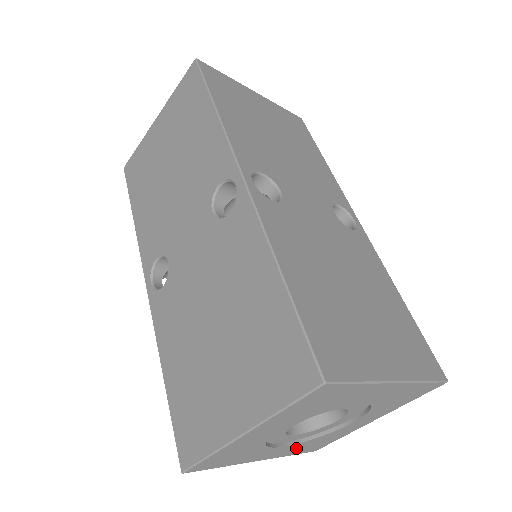
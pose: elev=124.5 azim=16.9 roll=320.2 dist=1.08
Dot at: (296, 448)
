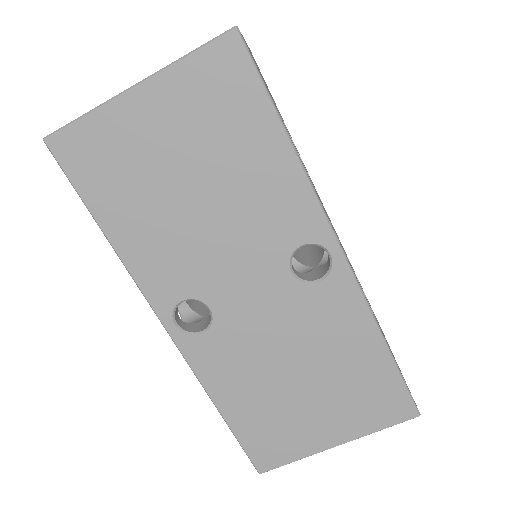
Dot at: occluded
